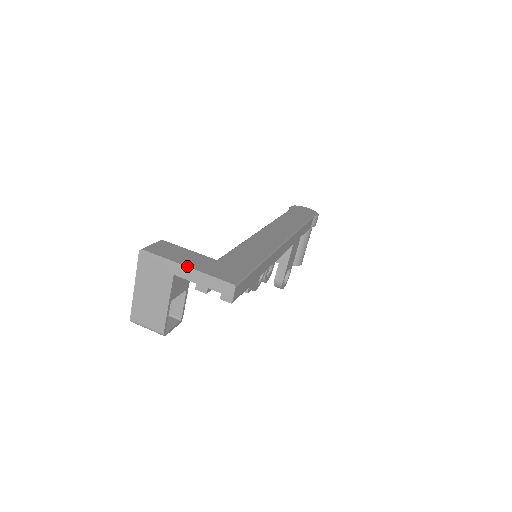
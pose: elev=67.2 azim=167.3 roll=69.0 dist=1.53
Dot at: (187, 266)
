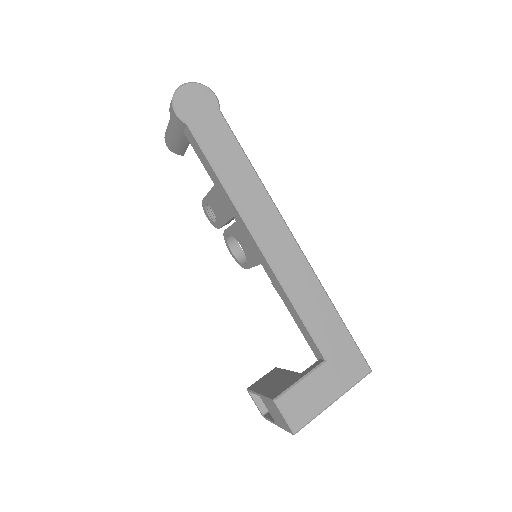
Dot at: occluded
